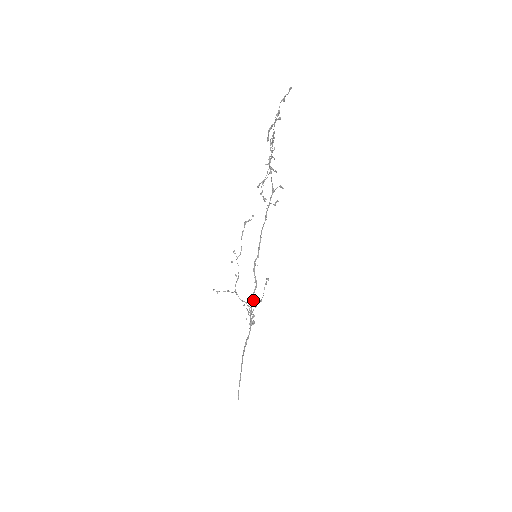
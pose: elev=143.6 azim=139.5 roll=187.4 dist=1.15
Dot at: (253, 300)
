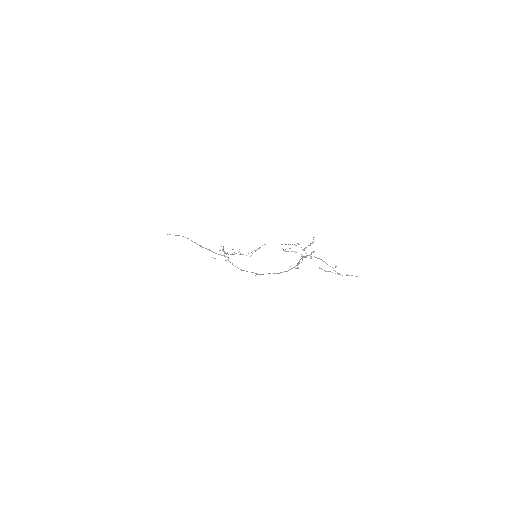
Dot at: (246, 271)
